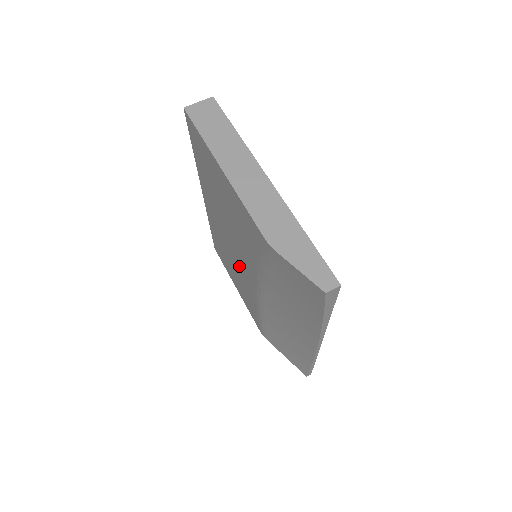
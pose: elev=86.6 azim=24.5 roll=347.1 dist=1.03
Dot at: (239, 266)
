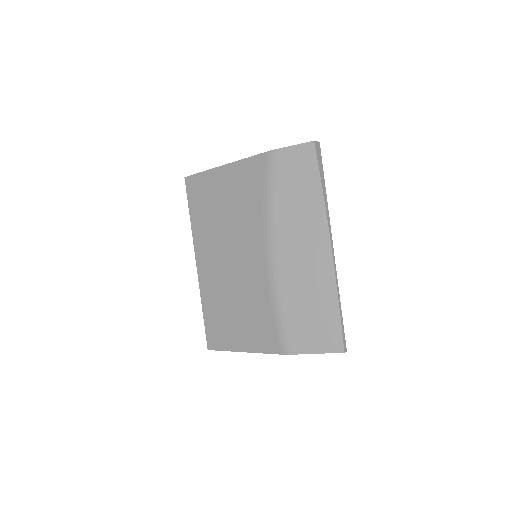
Dot at: (245, 276)
